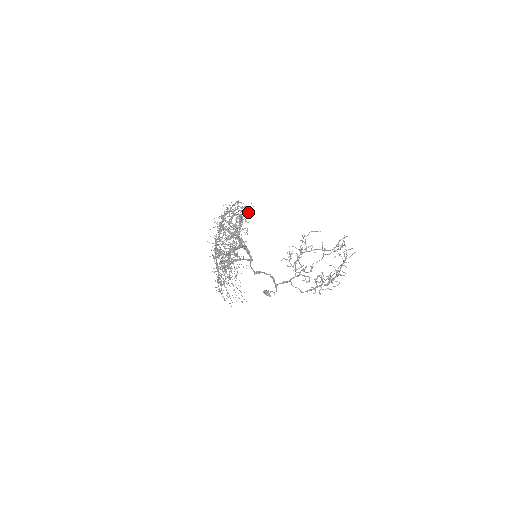
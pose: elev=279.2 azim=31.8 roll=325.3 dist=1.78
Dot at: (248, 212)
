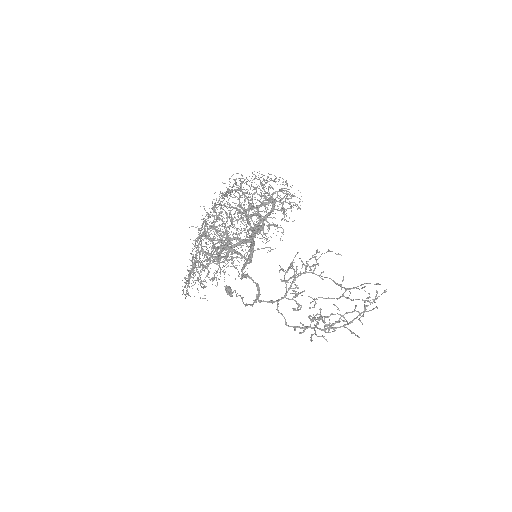
Dot at: occluded
